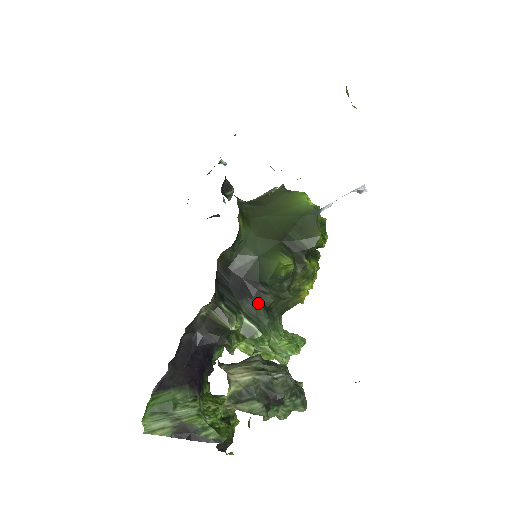
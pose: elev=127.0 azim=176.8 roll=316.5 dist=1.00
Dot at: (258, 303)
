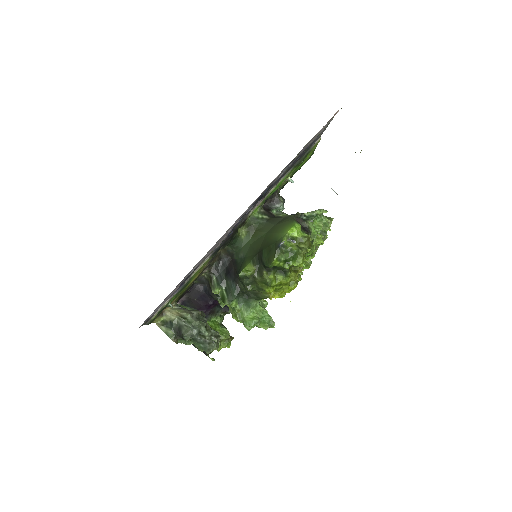
Dot at: (235, 285)
